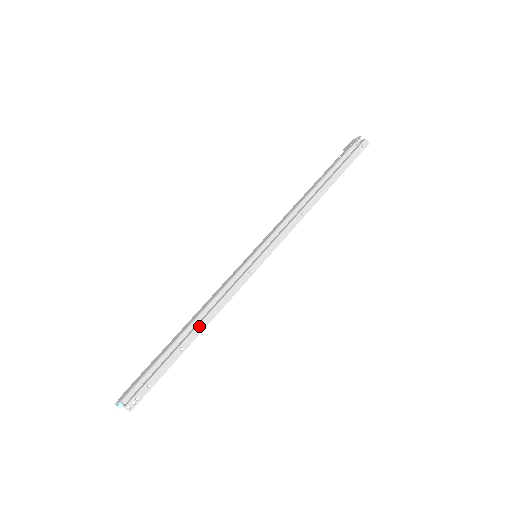
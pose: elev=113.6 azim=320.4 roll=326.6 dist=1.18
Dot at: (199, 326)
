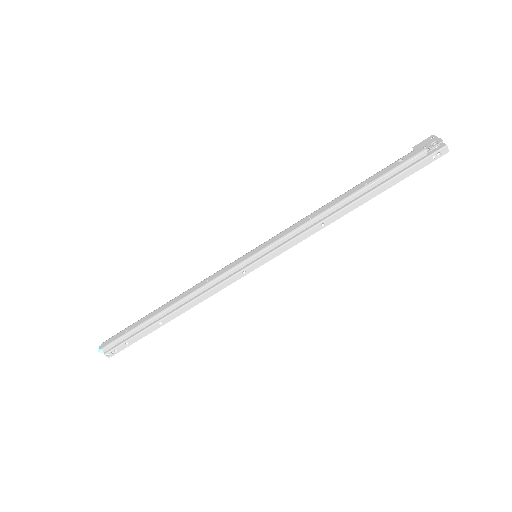
Dot at: (180, 309)
